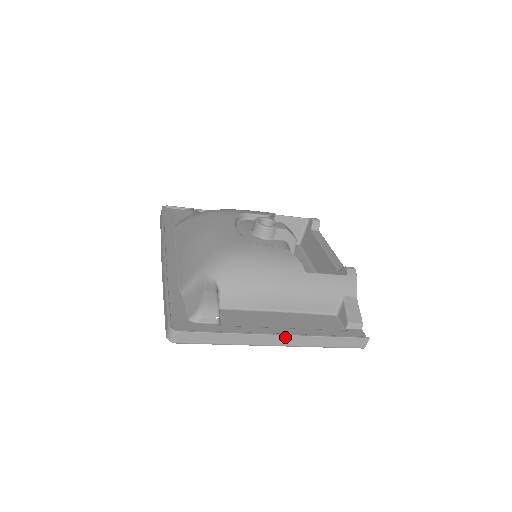
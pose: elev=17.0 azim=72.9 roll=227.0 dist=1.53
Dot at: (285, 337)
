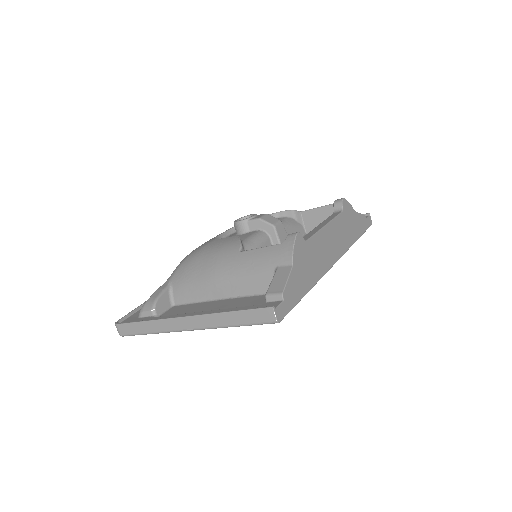
Dot at: (189, 318)
